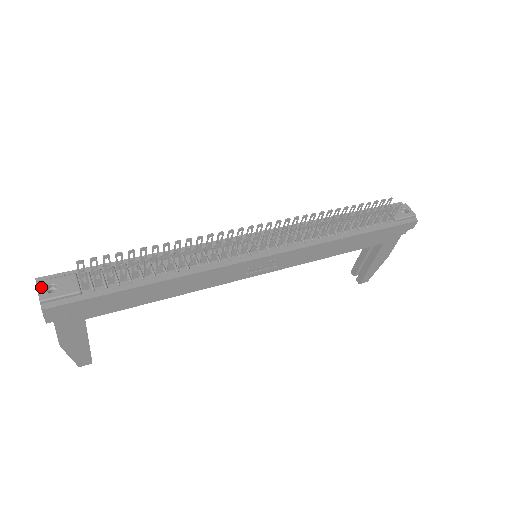
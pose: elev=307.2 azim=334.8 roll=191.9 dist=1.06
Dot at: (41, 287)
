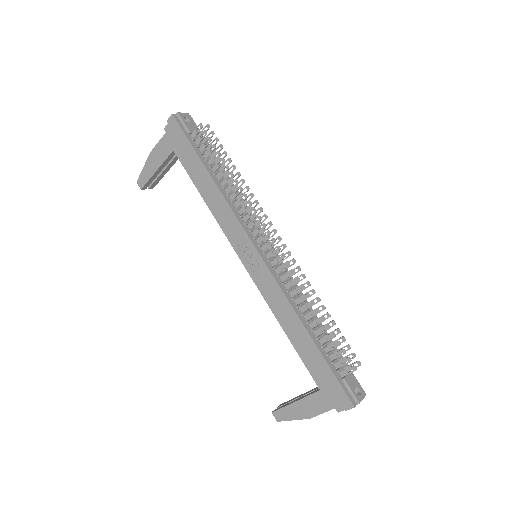
Dot at: (186, 115)
